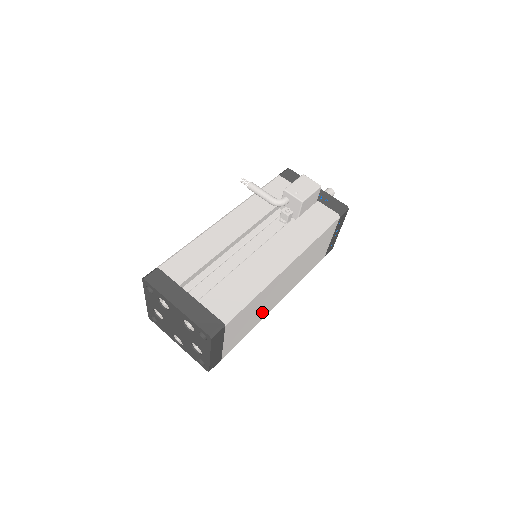
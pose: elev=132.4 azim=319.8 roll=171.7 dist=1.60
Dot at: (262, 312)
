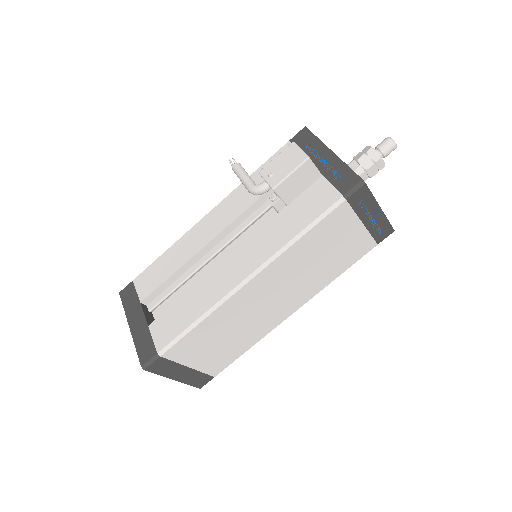
Dot at: (256, 328)
